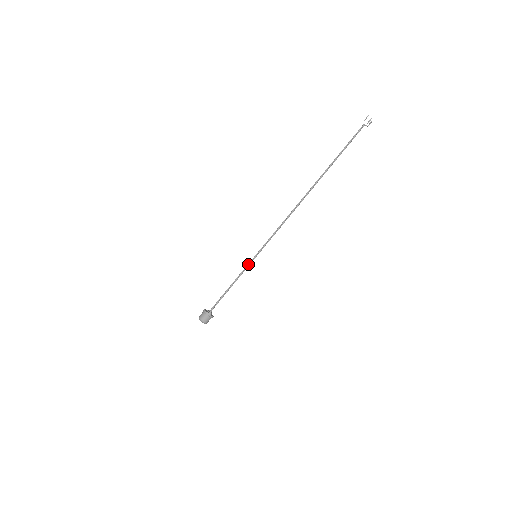
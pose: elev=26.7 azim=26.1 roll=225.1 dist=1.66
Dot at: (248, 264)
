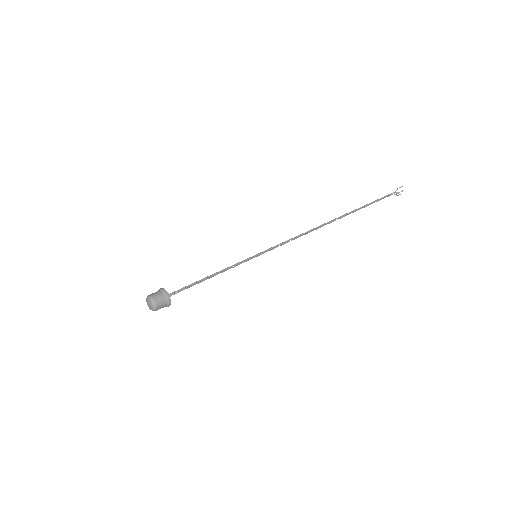
Dot at: (243, 260)
